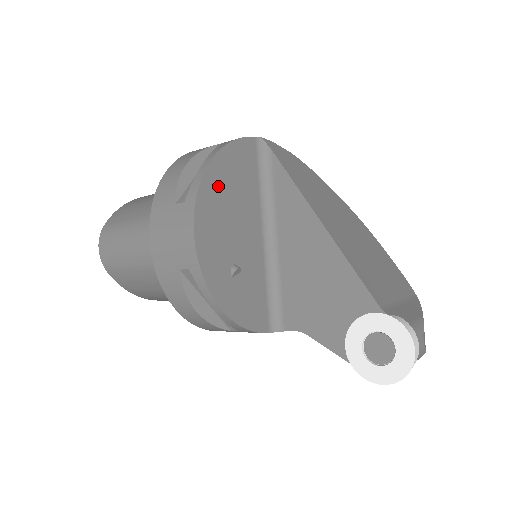
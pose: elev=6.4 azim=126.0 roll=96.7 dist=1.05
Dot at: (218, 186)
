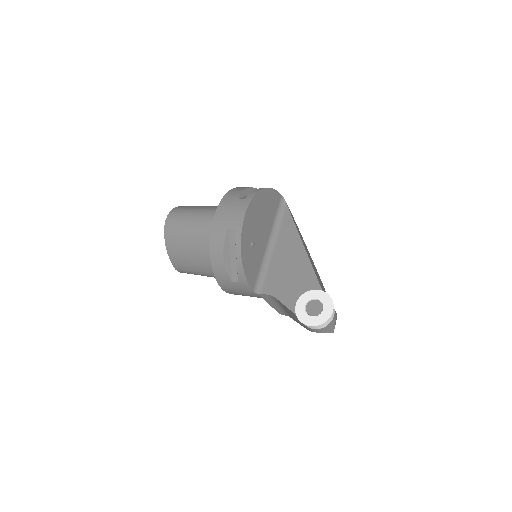
Dot at: (261, 202)
